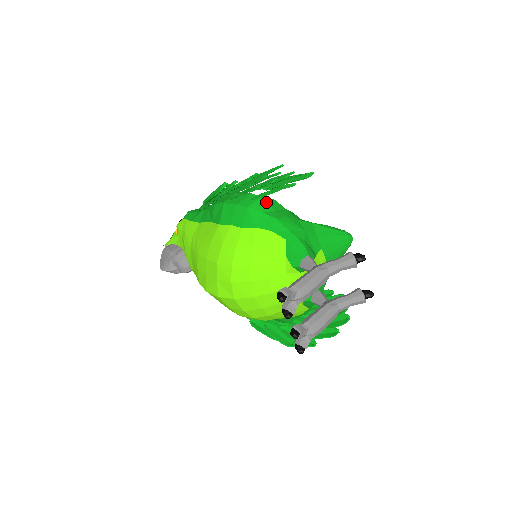
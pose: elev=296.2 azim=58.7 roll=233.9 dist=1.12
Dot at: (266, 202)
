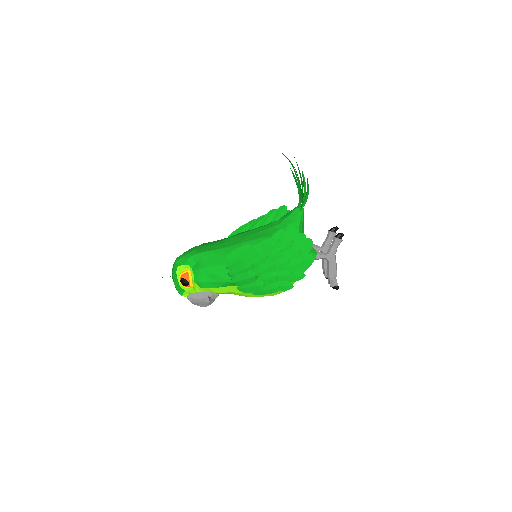
Dot at: occluded
